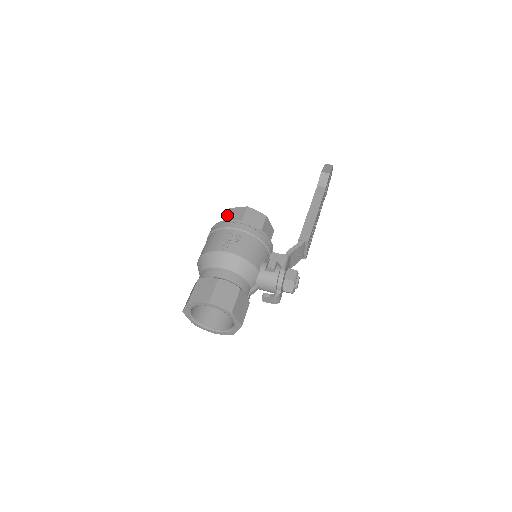
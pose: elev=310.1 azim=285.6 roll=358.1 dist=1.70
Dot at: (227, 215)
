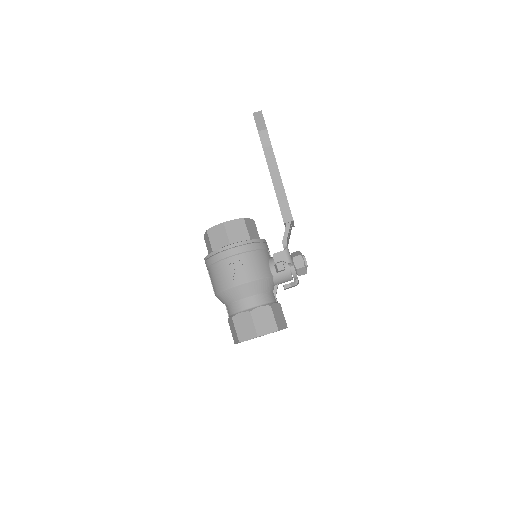
Dot at: (210, 239)
